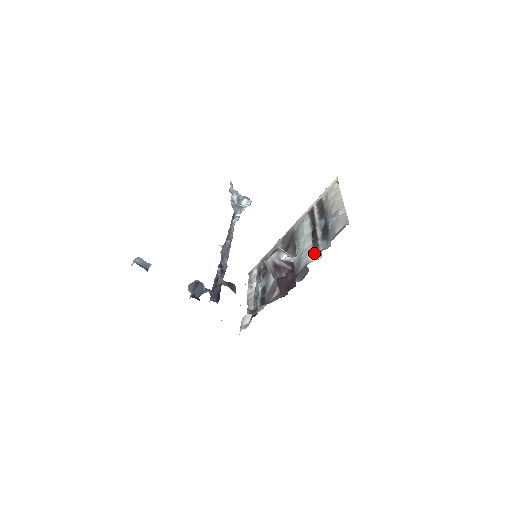
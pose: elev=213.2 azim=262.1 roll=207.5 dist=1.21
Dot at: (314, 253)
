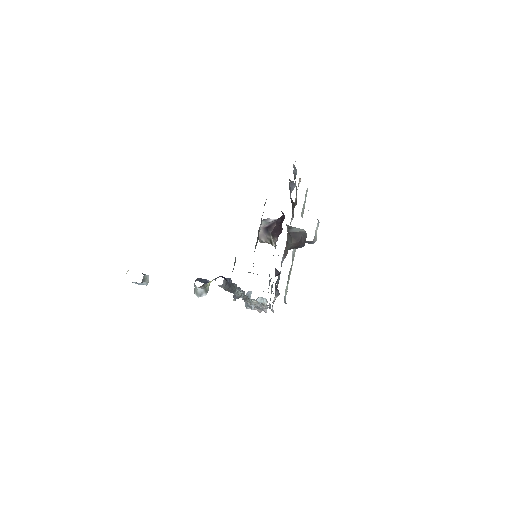
Dot at: occluded
